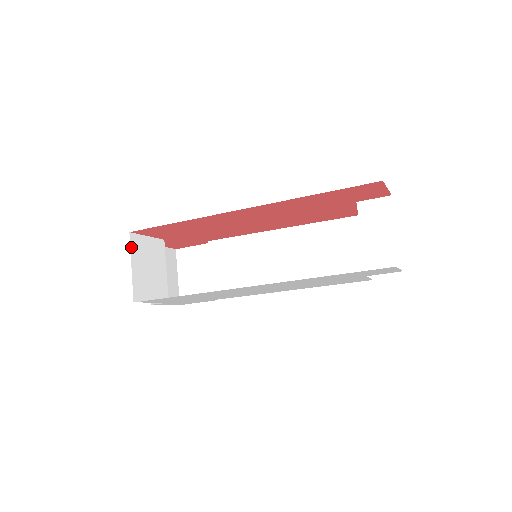
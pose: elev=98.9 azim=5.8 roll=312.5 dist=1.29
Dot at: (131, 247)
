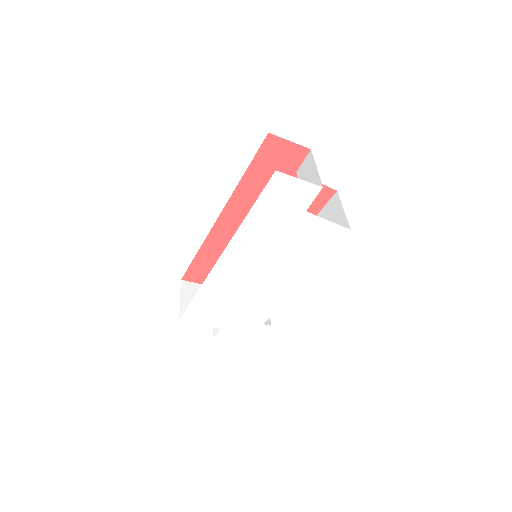
Dot at: (182, 288)
